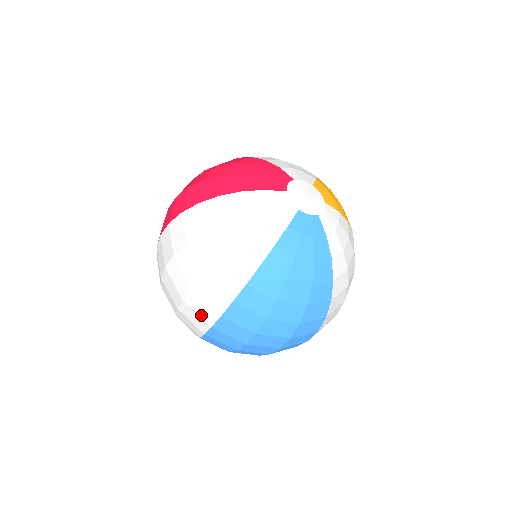
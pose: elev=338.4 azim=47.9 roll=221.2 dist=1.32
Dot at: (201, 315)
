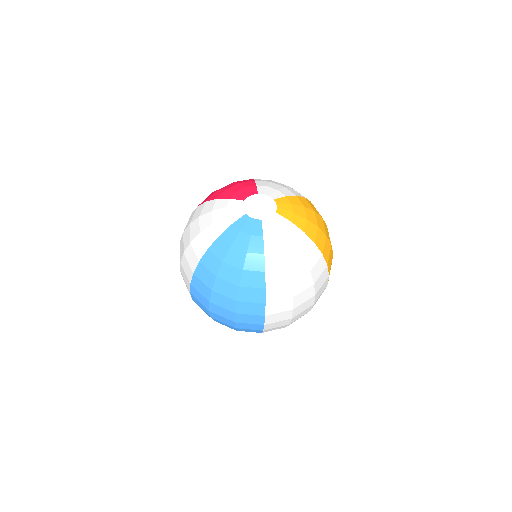
Dot at: (186, 283)
